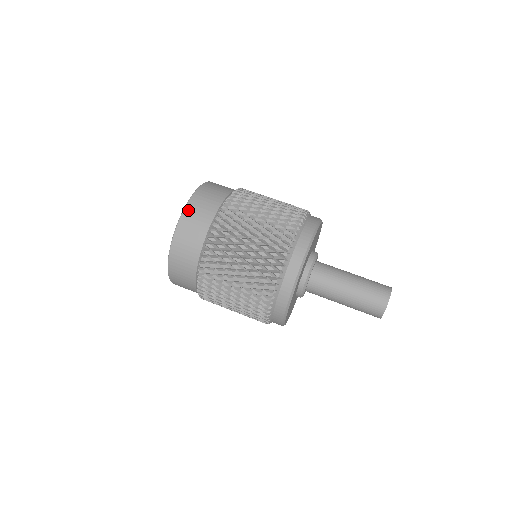
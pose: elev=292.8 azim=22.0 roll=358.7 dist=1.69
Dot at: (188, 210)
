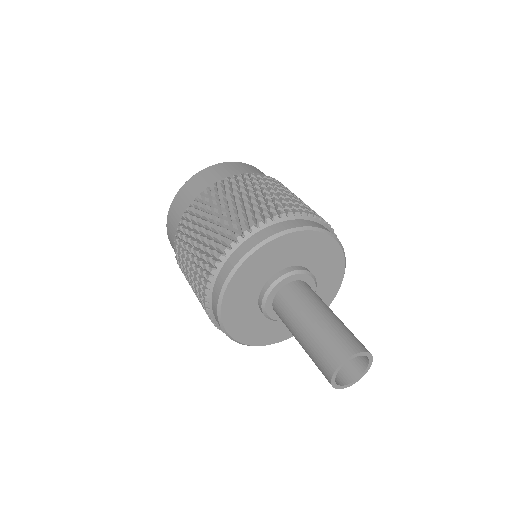
Dot at: (180, 192)
